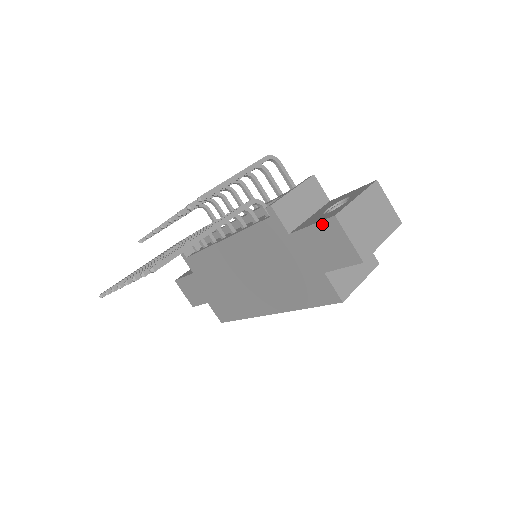
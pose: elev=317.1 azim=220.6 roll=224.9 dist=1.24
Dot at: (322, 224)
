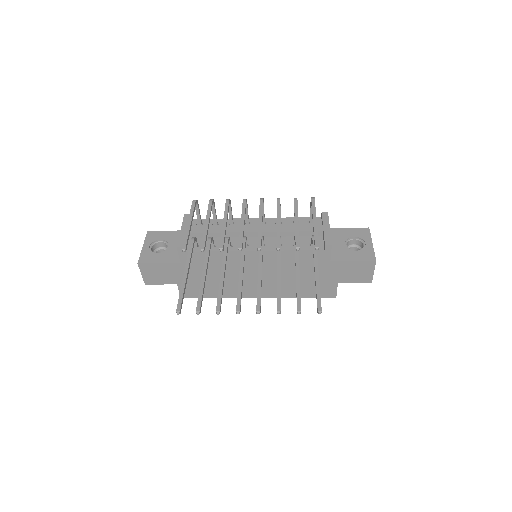
Dot at: (363, 262)
